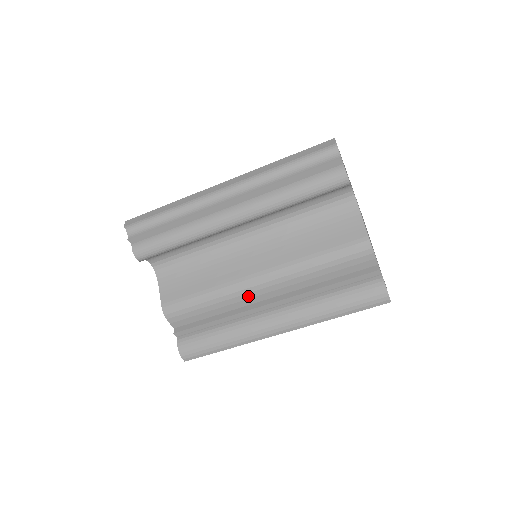
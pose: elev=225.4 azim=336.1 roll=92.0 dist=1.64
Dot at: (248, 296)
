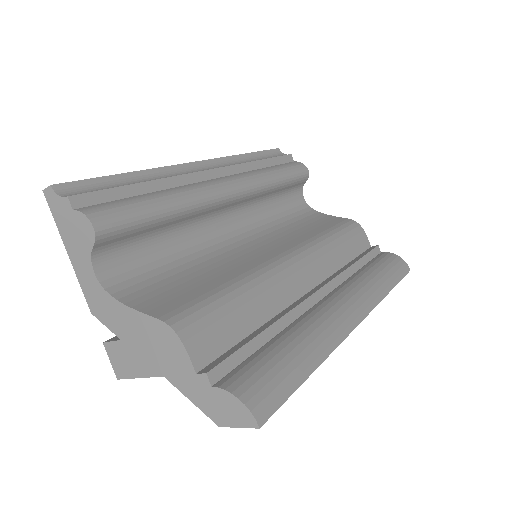
Dot at: (288, 283)
